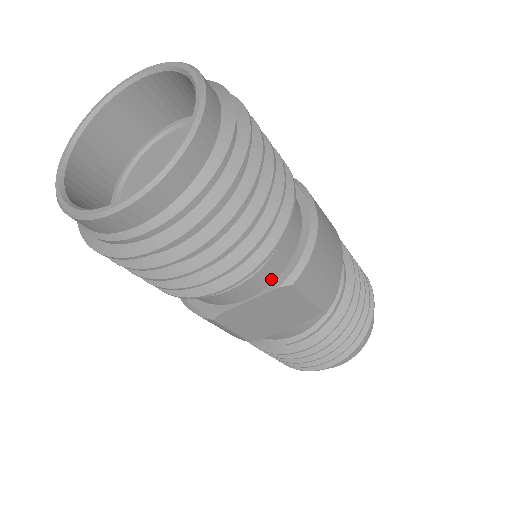
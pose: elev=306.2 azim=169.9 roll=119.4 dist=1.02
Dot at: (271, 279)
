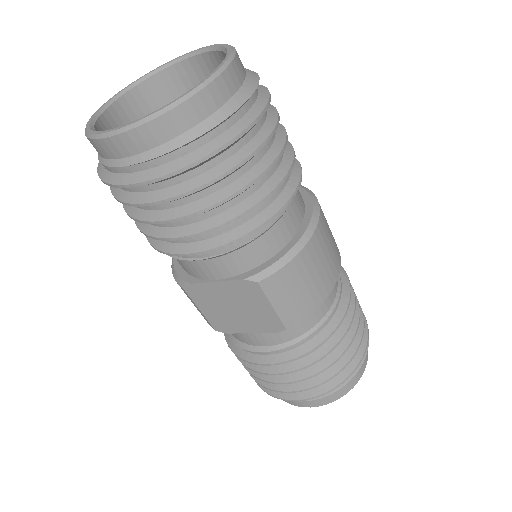
Dot at: (242, 269)
